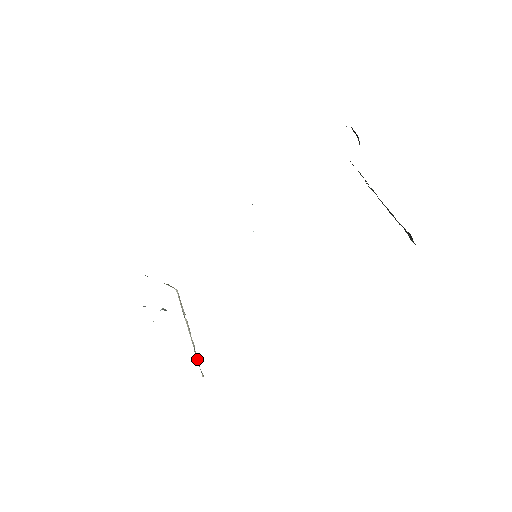
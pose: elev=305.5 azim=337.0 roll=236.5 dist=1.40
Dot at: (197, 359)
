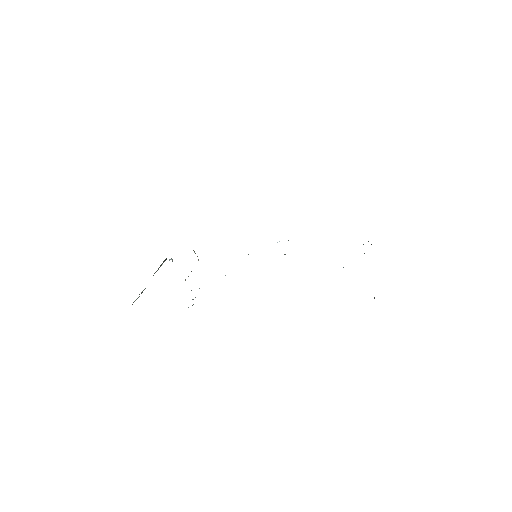
Dot at: occluded
